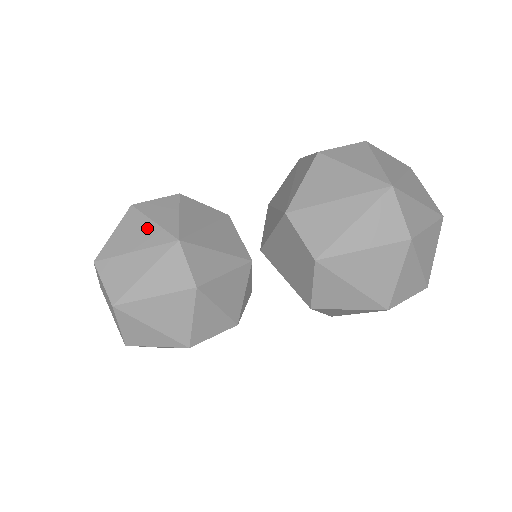
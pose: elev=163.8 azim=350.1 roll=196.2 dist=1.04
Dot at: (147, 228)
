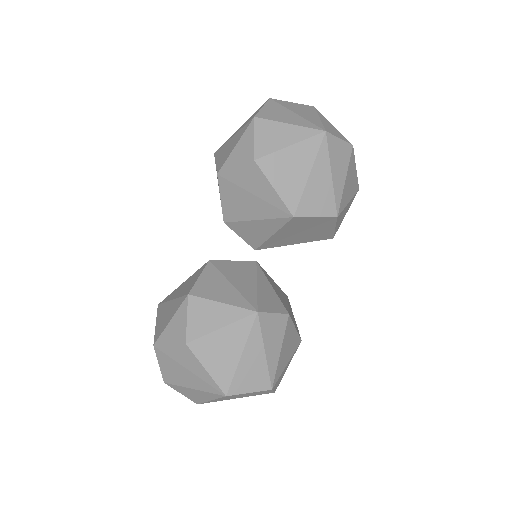
Dot at: (225, 336)
